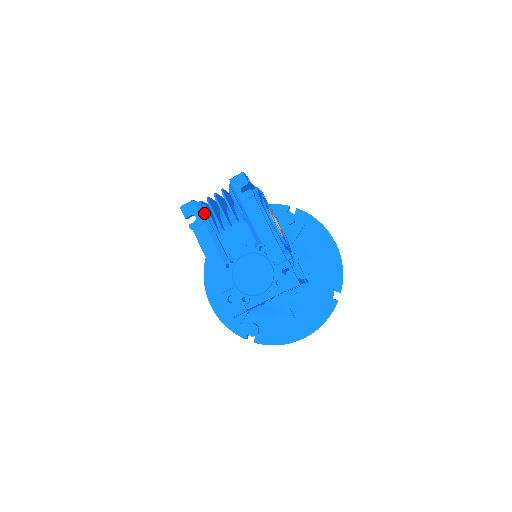
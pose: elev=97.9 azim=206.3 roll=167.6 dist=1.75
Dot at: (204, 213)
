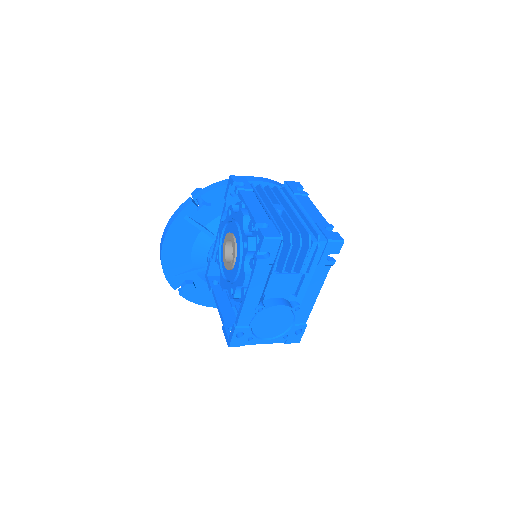
Dot at: (279, 254)
